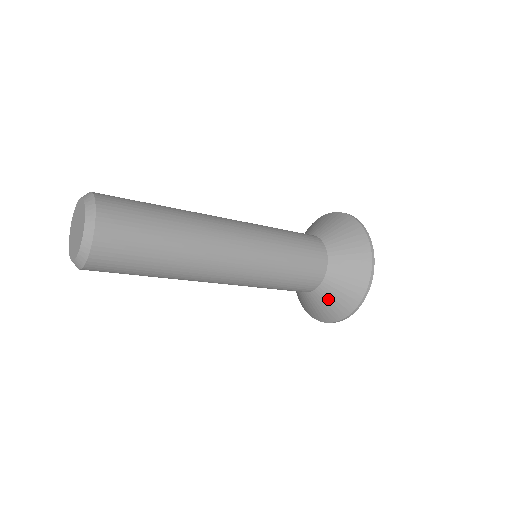
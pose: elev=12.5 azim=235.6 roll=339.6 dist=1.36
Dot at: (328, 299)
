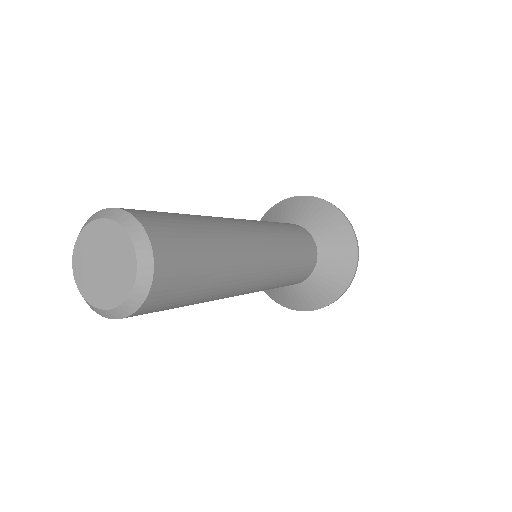
Dot at: (331, 268)
